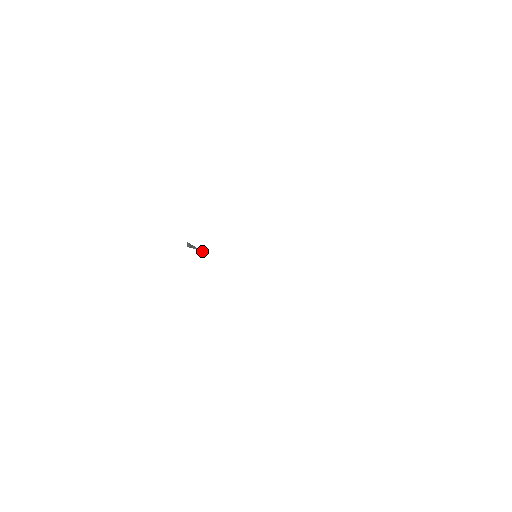
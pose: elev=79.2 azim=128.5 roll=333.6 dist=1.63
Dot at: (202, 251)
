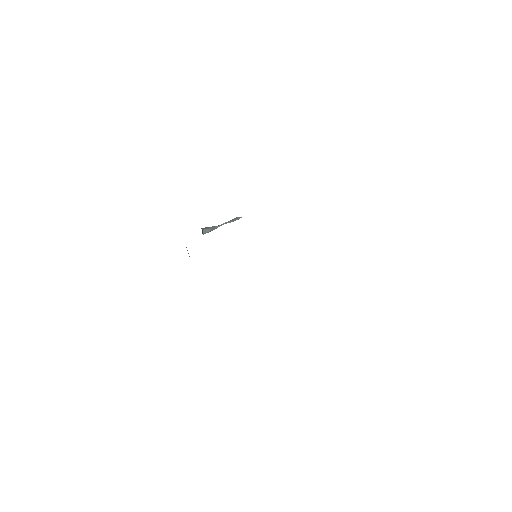
Dot at: (233, 220)
